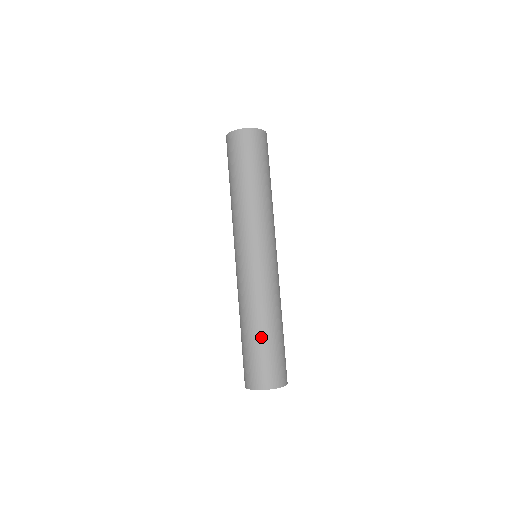
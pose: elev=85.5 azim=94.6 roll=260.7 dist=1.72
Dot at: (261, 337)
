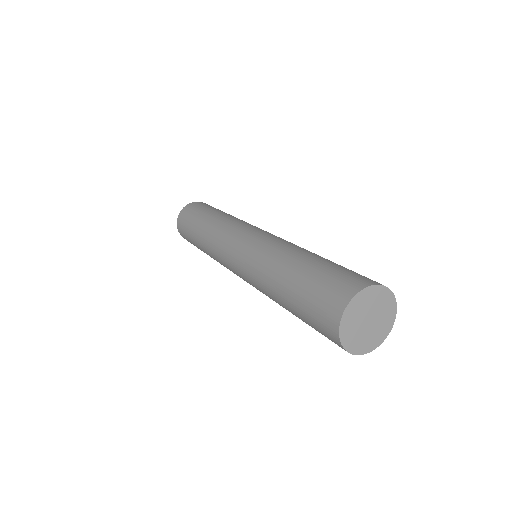
Dot at: (311, 261)
